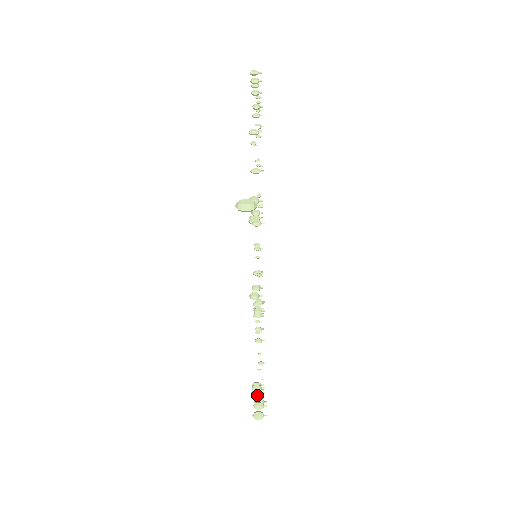
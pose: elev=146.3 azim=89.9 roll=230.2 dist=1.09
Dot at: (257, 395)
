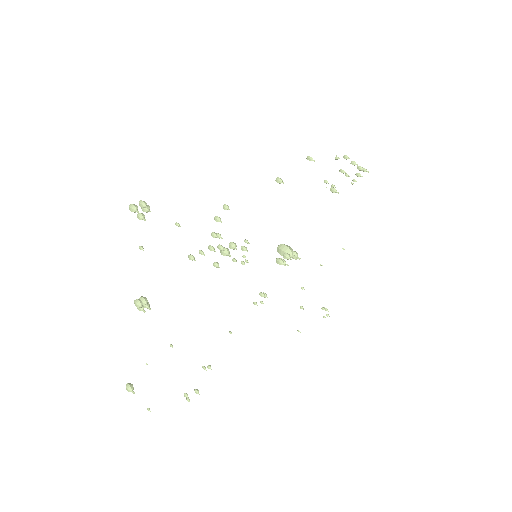
Dot at: (137, 302)
